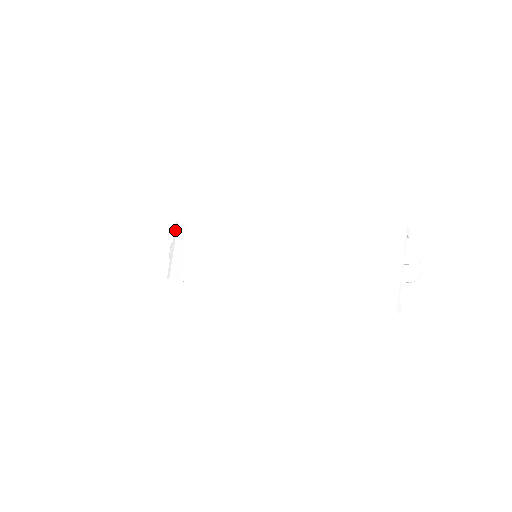
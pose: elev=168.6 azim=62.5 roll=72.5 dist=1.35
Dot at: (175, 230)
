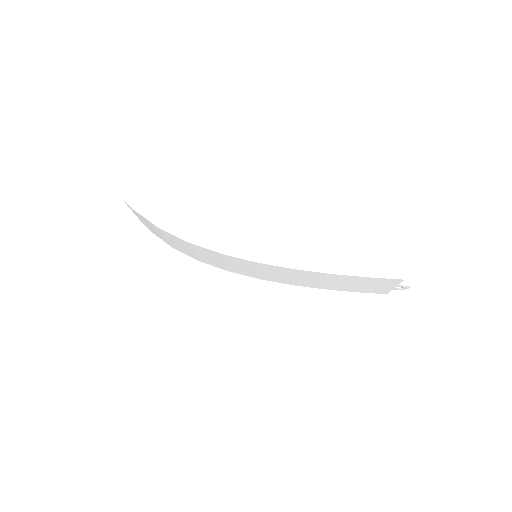
Dot at: occluded
